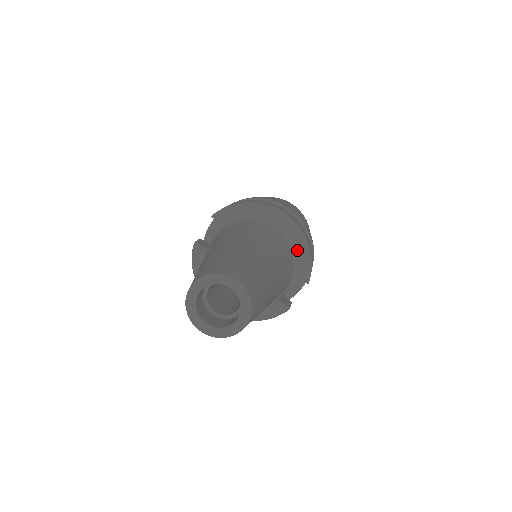
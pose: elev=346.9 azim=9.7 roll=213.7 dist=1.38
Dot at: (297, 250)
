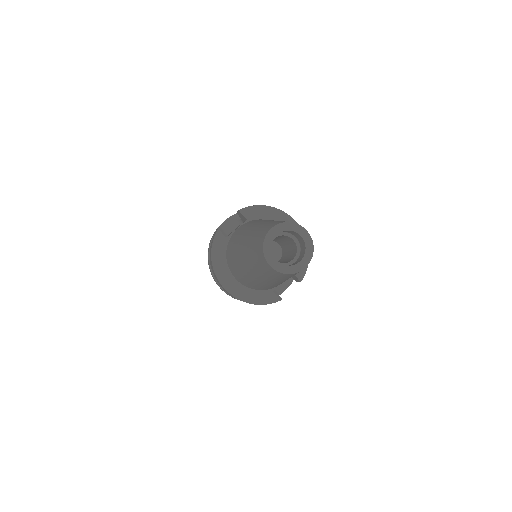
Dot at: occluded
